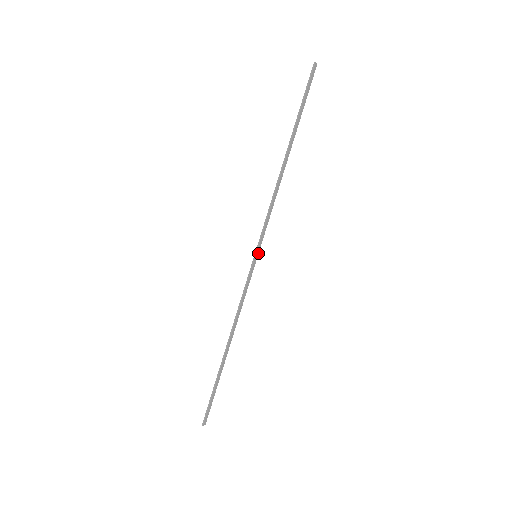
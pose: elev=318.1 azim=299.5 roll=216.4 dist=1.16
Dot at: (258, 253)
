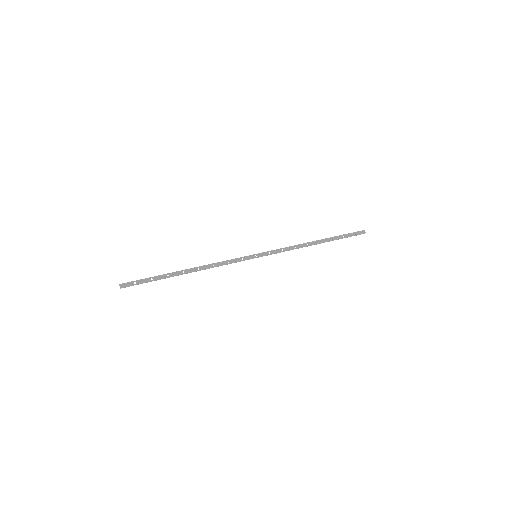
Dot at: (258, 257)
